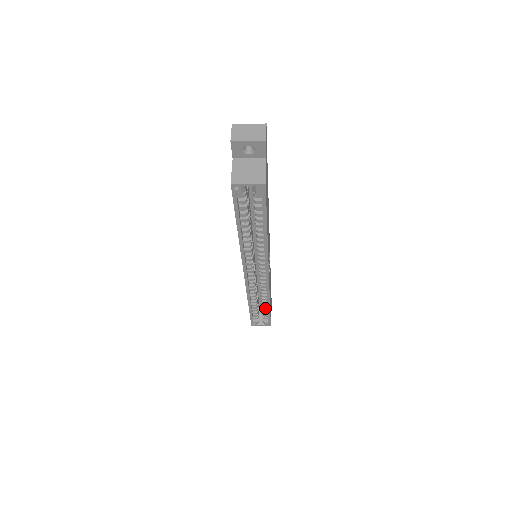
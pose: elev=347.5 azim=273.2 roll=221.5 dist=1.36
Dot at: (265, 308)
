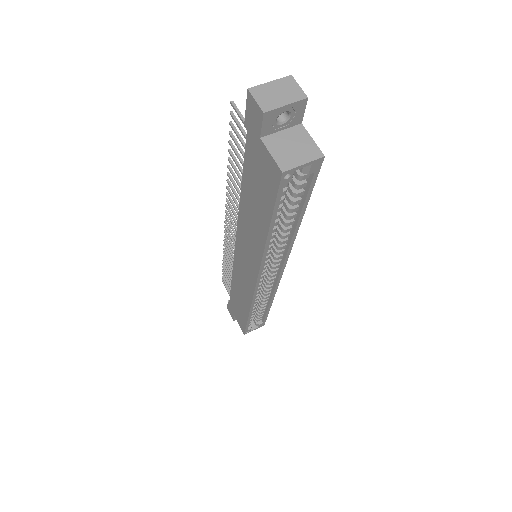
Dot at: (263, 309)
